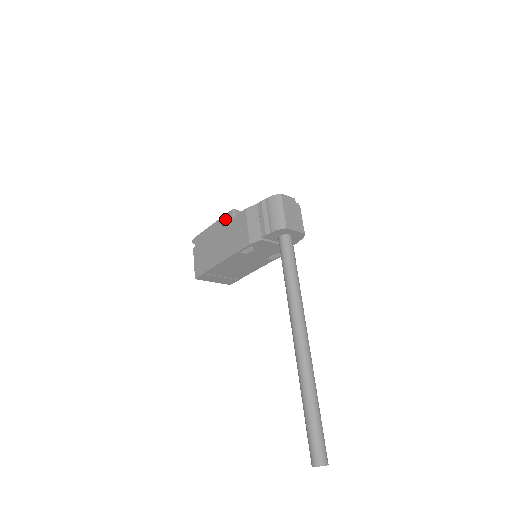
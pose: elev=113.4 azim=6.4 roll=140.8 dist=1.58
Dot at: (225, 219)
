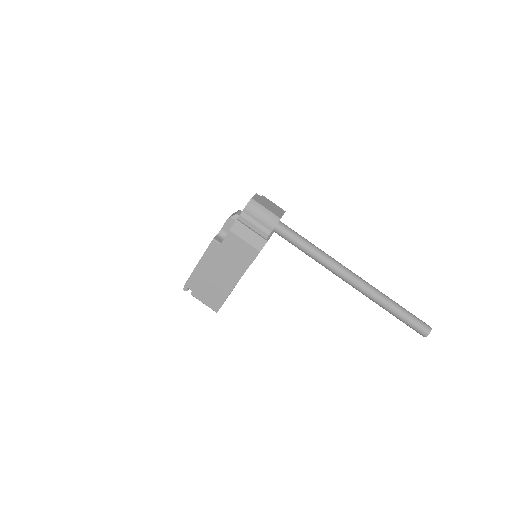
Dot at: (211, 251)
